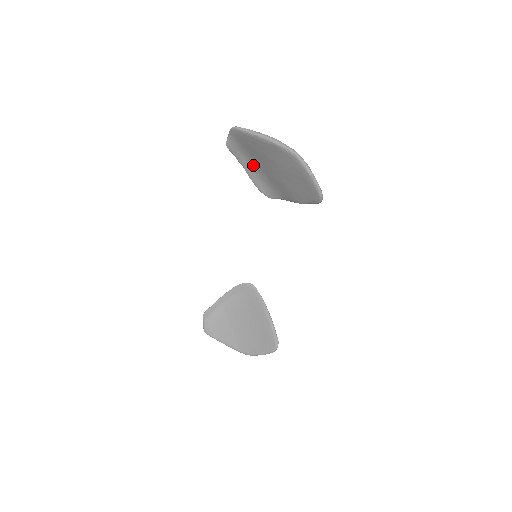
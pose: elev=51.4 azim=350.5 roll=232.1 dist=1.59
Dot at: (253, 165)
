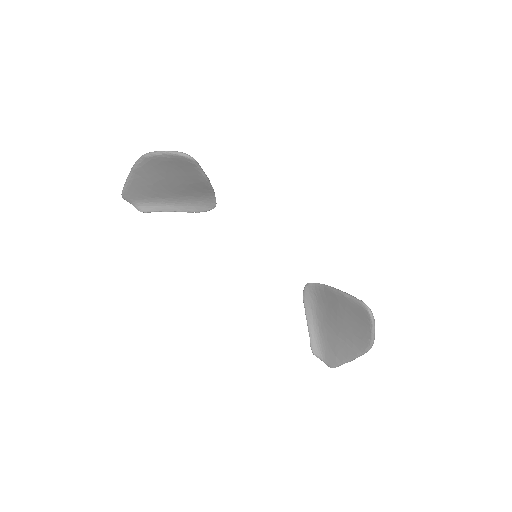
Dot at: (173, 202)
